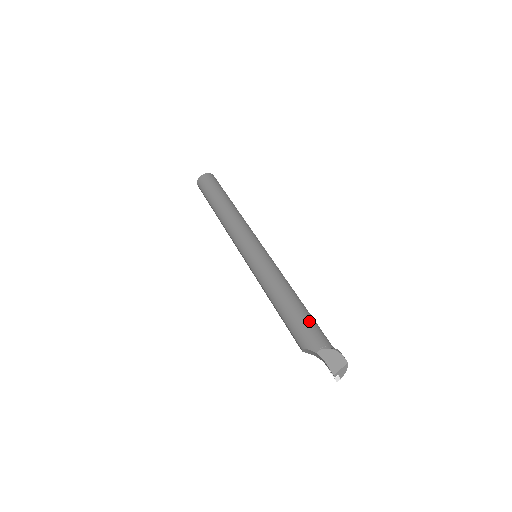
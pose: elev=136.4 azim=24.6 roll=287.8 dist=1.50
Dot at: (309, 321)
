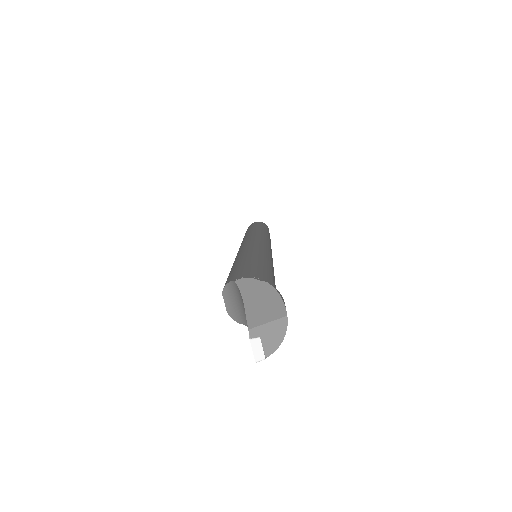
Dot at: (260, 266)
